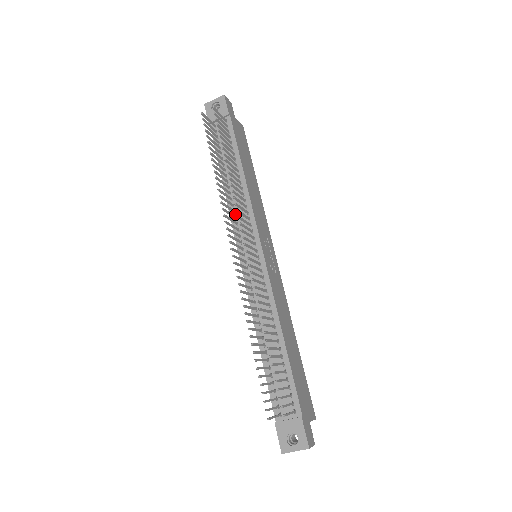
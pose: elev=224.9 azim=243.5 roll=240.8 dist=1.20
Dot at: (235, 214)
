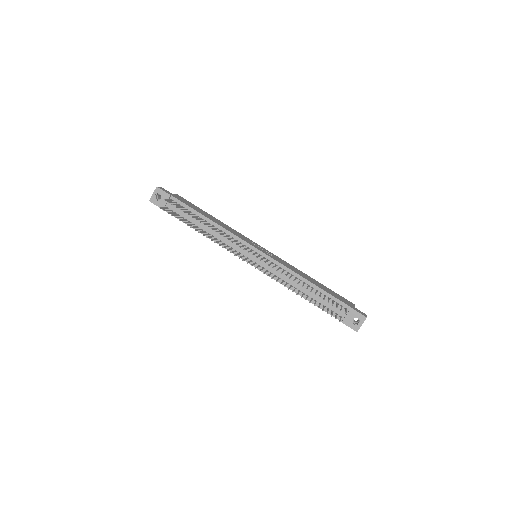
Dot at: (226, 245)
